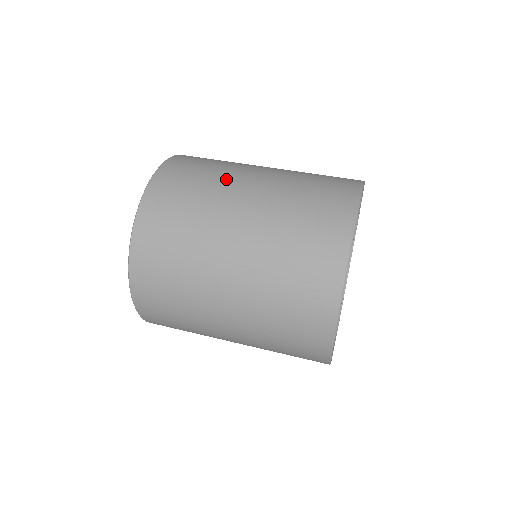
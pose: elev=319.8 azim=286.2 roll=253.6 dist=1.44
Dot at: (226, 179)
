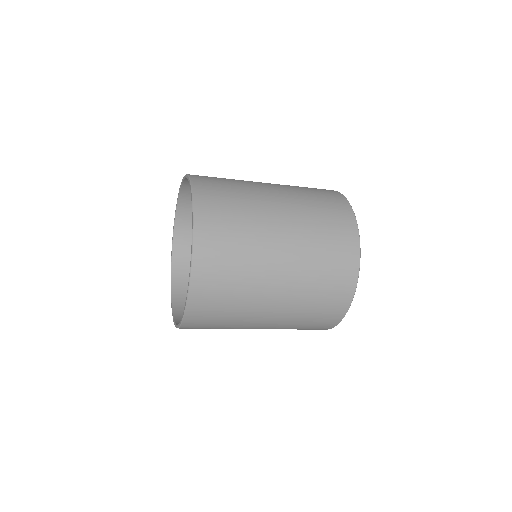
Dot at: (243, 180)
